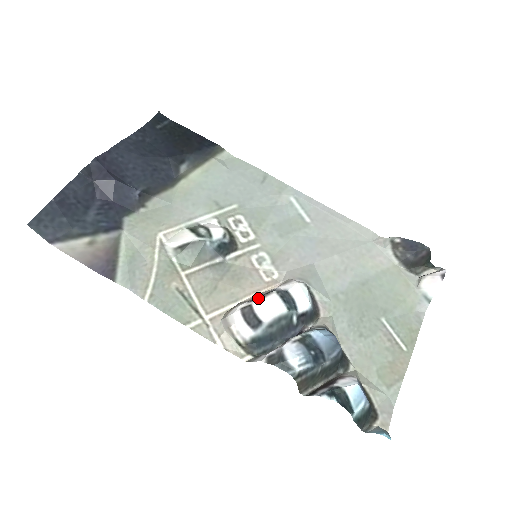
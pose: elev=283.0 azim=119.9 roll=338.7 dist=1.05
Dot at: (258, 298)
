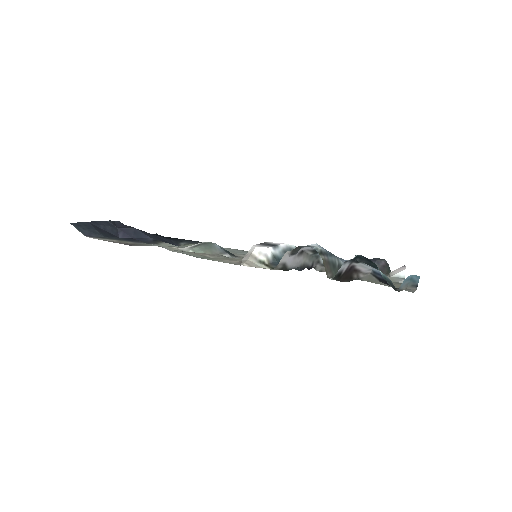
Dot at: occluded
